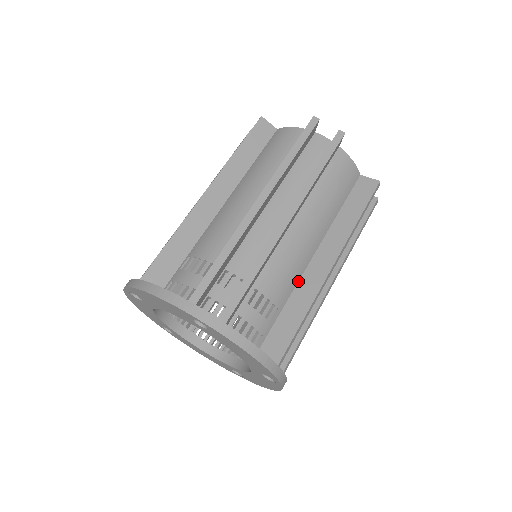
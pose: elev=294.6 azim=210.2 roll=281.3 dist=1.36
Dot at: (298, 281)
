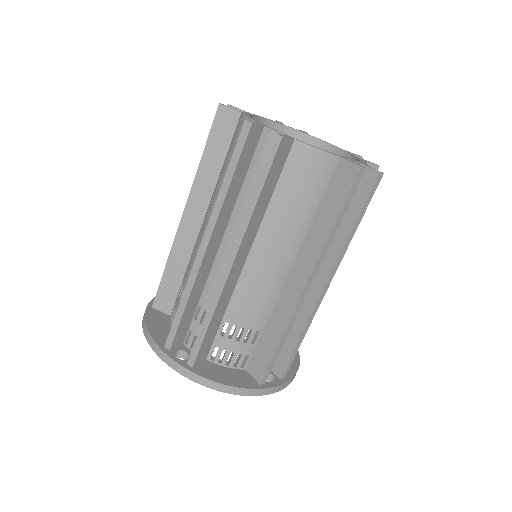
Dot at: (276, 301)
